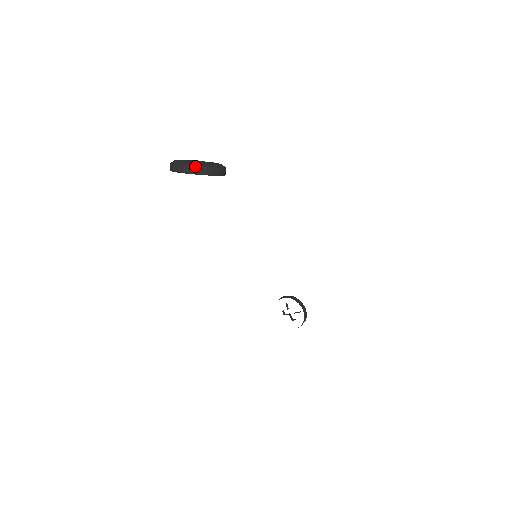
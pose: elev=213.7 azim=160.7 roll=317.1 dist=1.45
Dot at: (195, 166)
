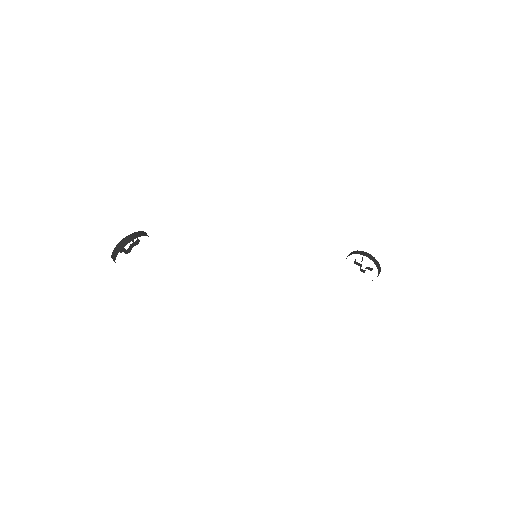
Dot at: (114, 249)
